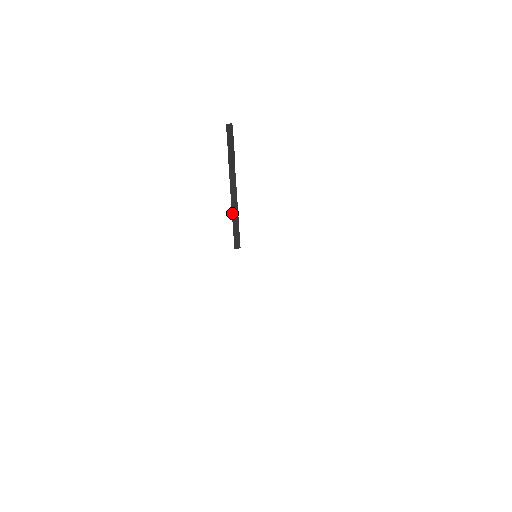
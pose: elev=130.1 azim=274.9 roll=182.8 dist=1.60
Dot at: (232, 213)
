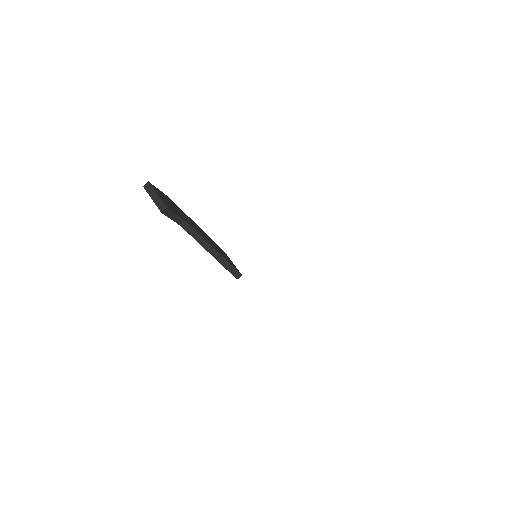
Dot at: occluded
